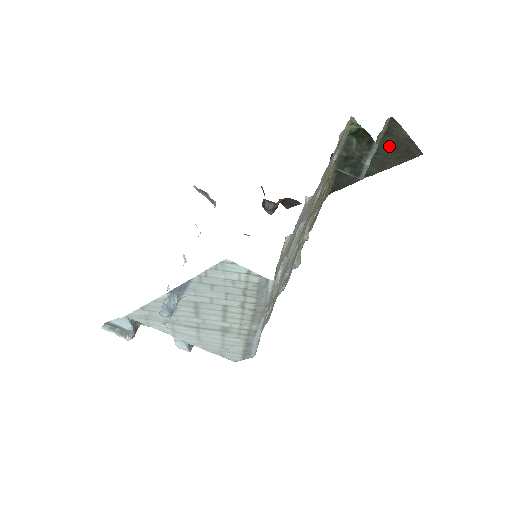
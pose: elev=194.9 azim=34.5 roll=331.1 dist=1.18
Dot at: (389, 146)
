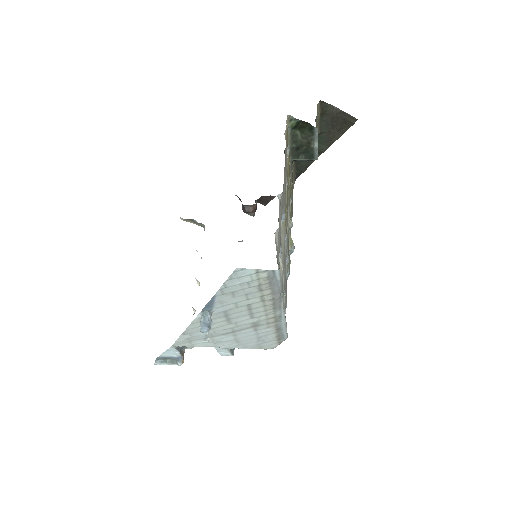
Dot at: (328, 124)
